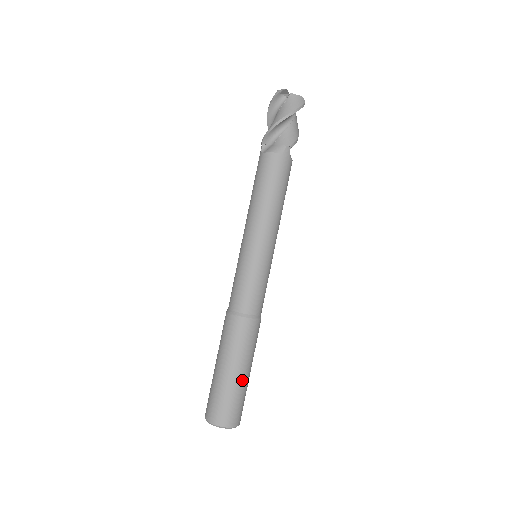
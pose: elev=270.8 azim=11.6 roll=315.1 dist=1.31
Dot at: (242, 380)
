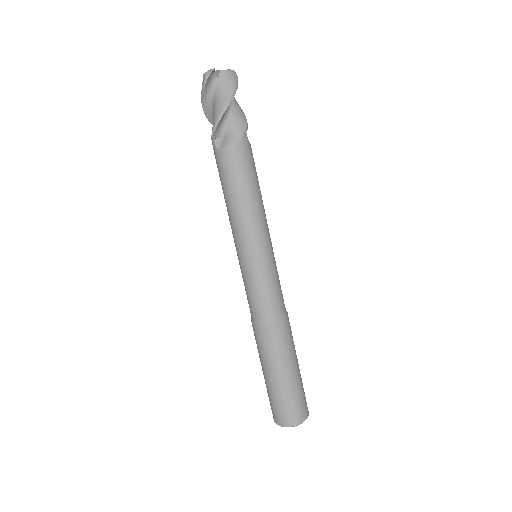
Dot at: (298, 375)
